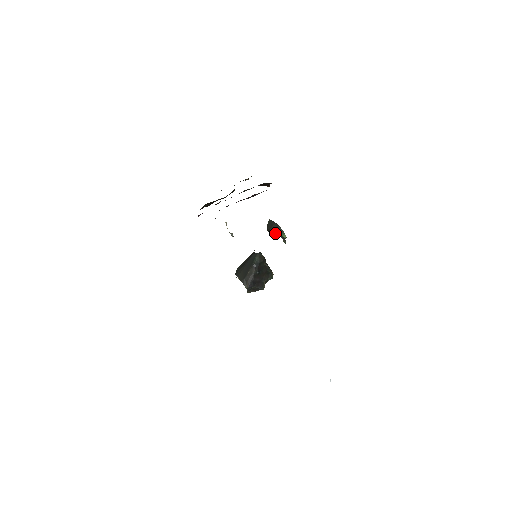
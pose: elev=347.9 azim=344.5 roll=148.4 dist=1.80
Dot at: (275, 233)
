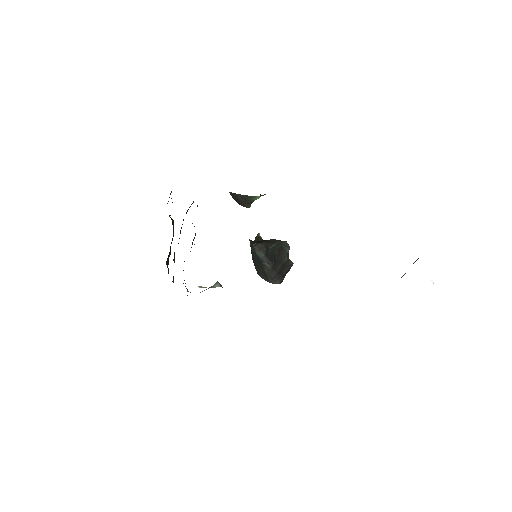
Dot at: (247, 204)
